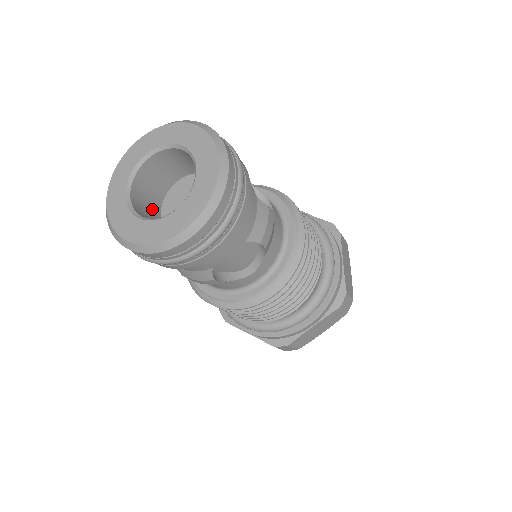
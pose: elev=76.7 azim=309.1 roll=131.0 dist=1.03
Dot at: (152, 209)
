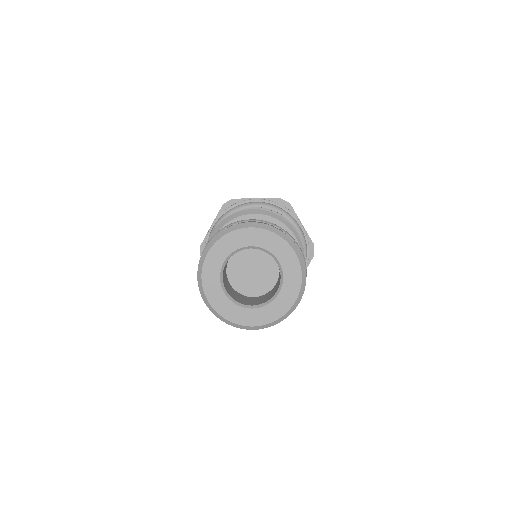
Dot at: (227, 261)
